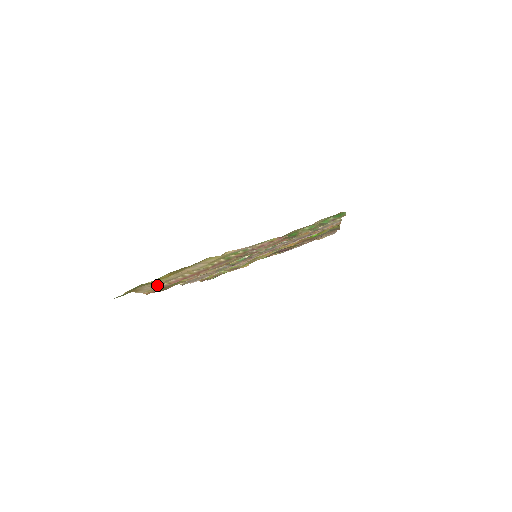
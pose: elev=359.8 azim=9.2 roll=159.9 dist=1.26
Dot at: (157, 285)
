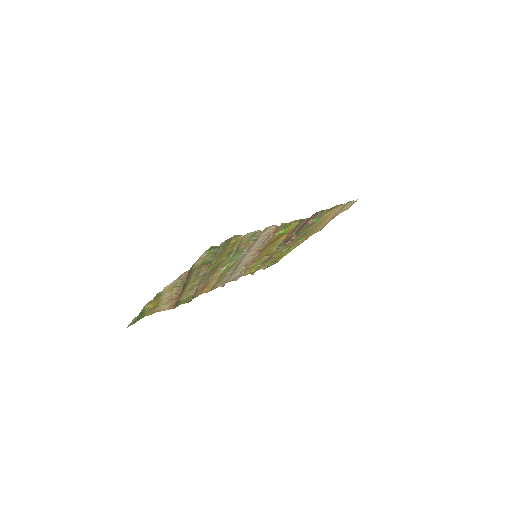
Dot at: (167, 305)
